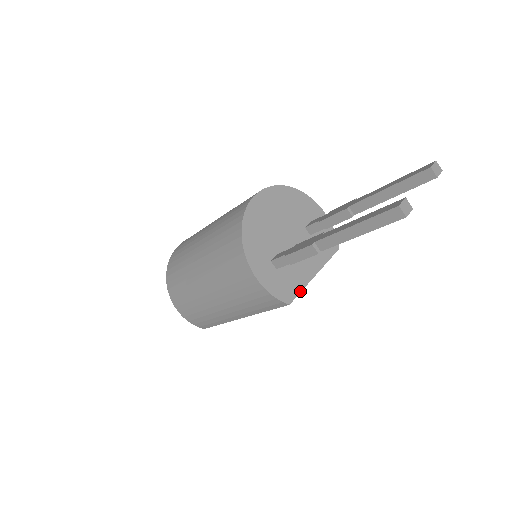
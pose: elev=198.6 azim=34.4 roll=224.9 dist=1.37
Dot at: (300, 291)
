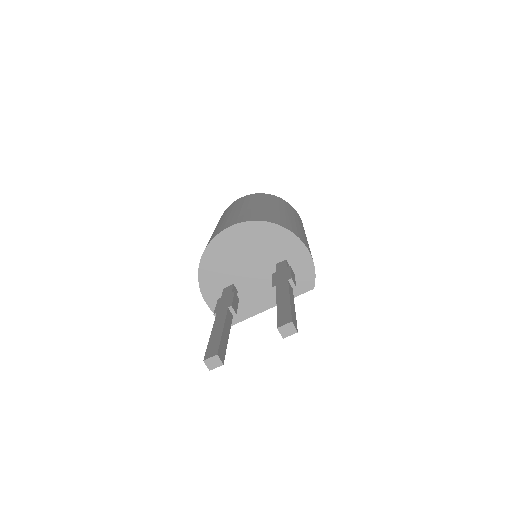
Dot at: (248, 317)
